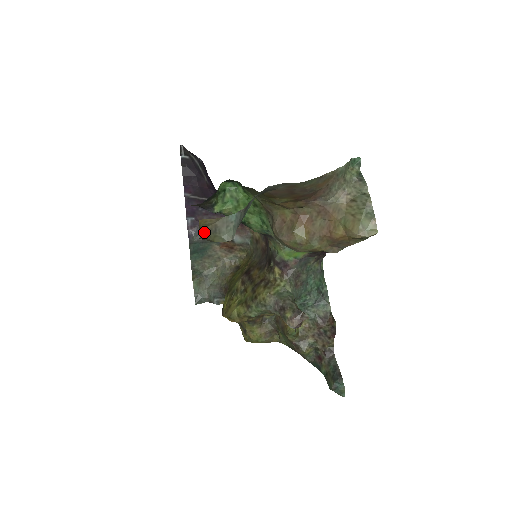
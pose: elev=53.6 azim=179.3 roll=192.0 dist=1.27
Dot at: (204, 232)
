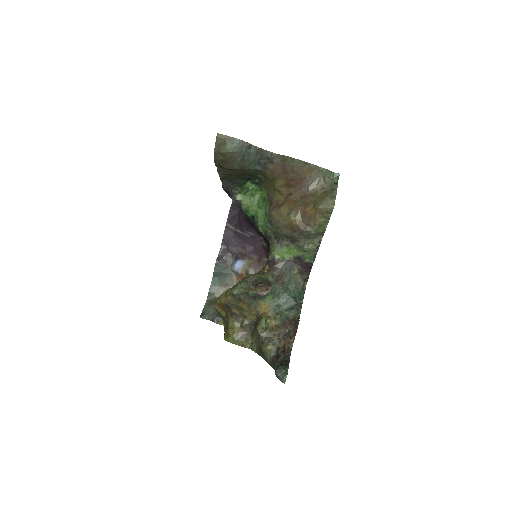
Dot at: (218, 145)
